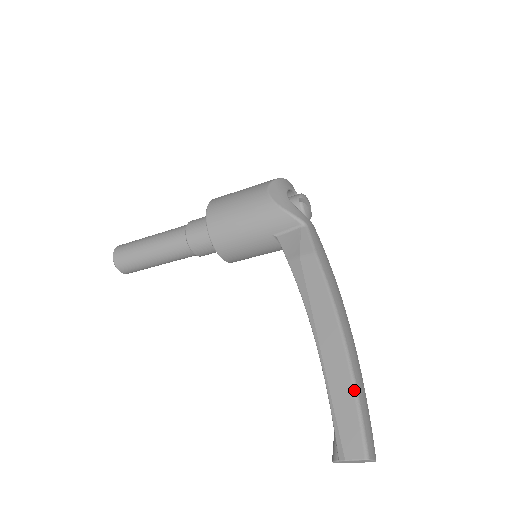
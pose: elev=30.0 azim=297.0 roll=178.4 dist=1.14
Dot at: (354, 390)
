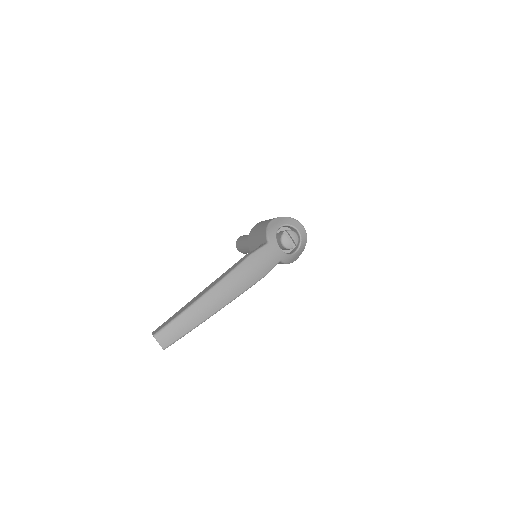
Dot at: (183, 311)
